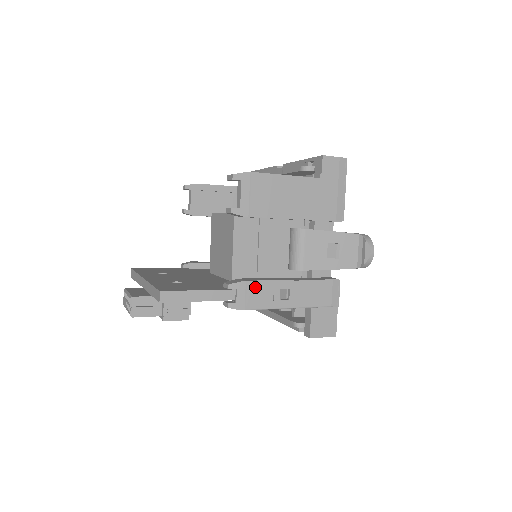
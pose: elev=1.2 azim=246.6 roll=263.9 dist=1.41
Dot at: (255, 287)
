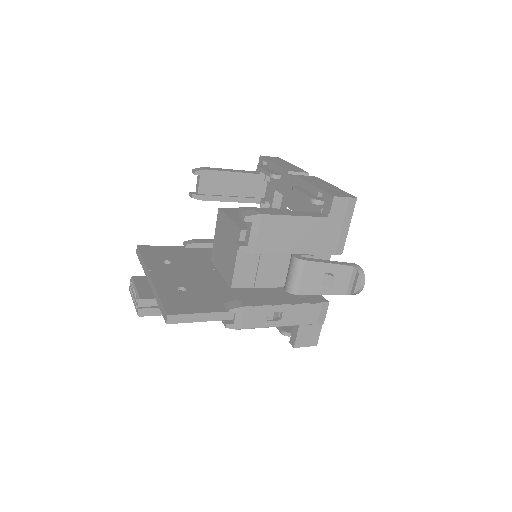
Dot at: (252, 311)
